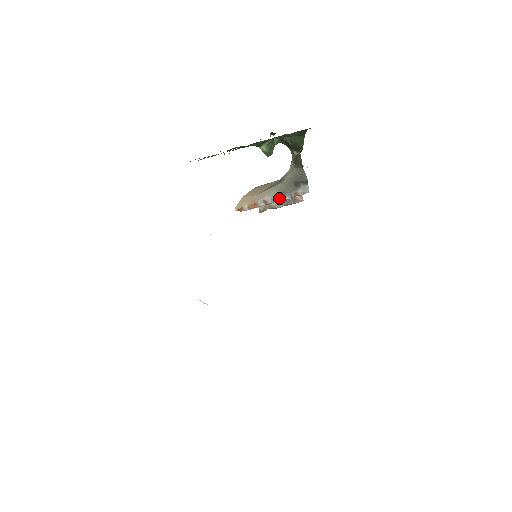
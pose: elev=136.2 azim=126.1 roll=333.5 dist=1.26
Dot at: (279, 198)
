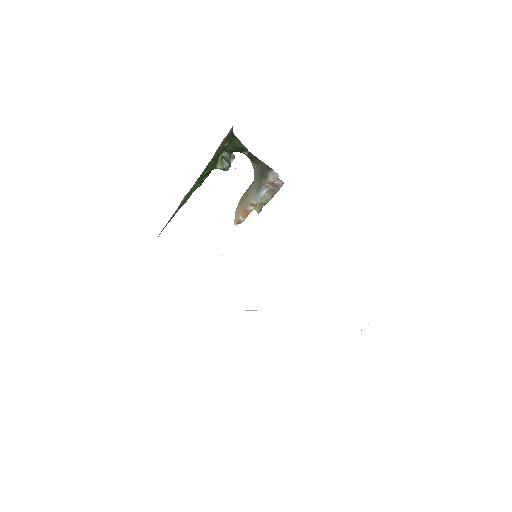
Dot at: (260, 195)
